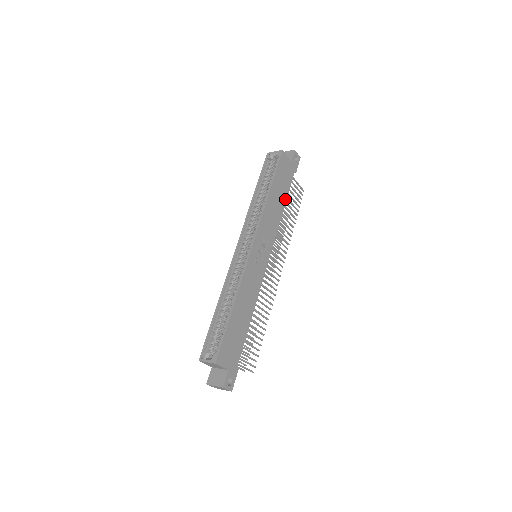
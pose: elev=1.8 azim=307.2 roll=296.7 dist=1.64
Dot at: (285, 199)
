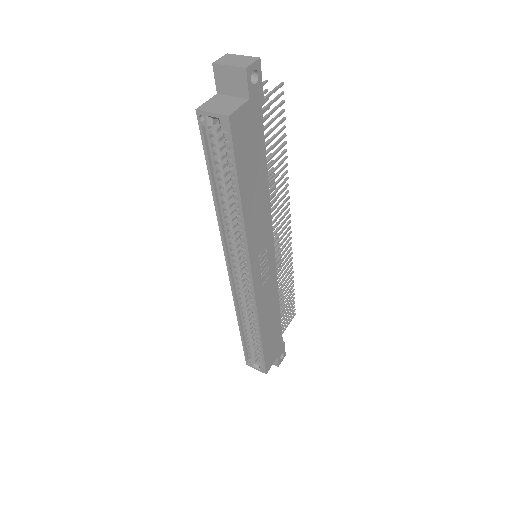
Dot at: (264, 165)
